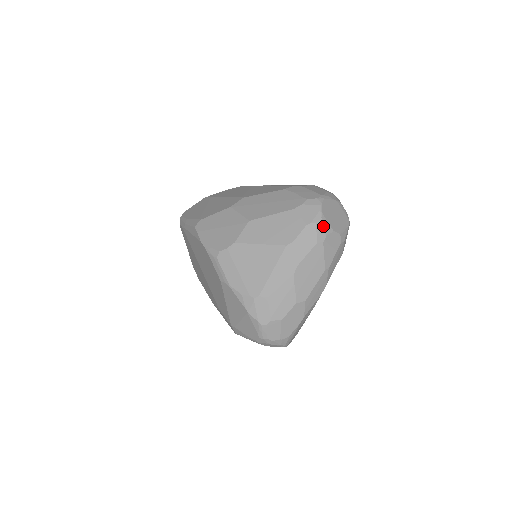
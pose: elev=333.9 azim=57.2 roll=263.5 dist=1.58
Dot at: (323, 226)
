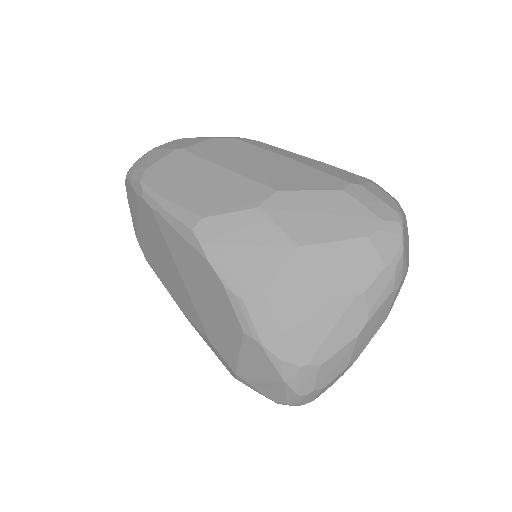
Dot at: (402, 267)
